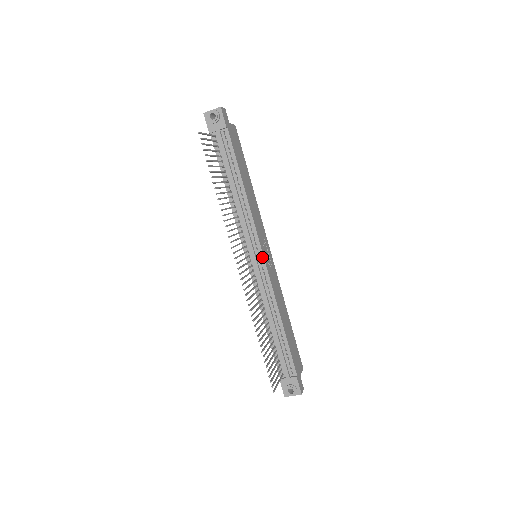
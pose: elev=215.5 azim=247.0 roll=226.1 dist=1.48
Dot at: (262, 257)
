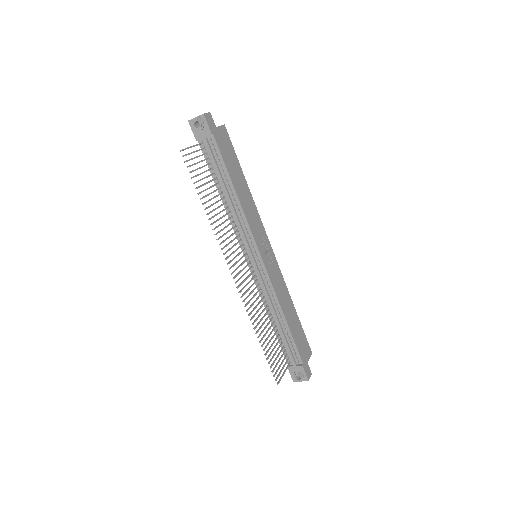
Dot at: (260, 259)
